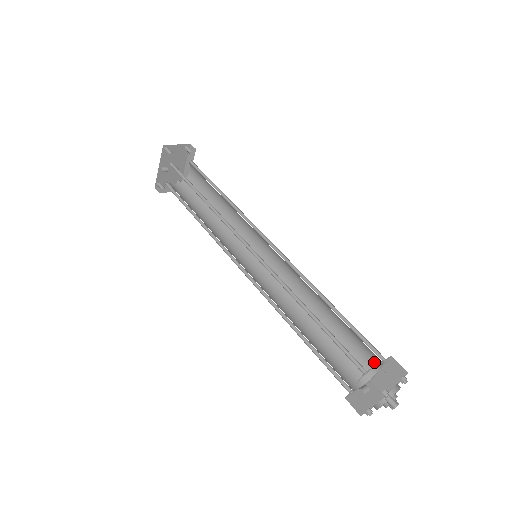
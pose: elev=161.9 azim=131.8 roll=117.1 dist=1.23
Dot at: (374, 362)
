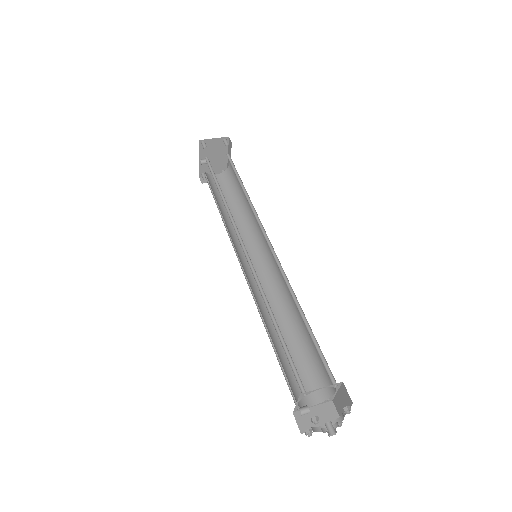
Dot at: occluded
